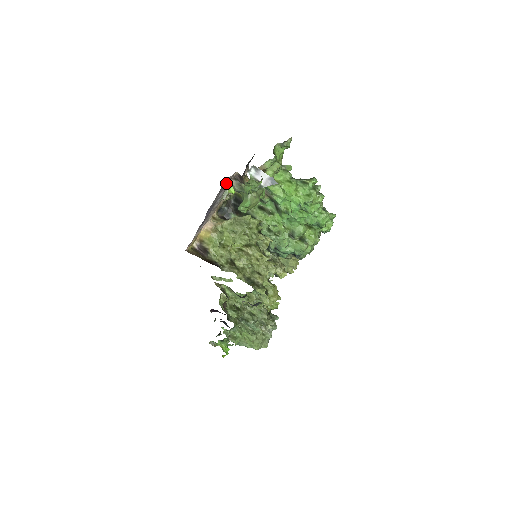
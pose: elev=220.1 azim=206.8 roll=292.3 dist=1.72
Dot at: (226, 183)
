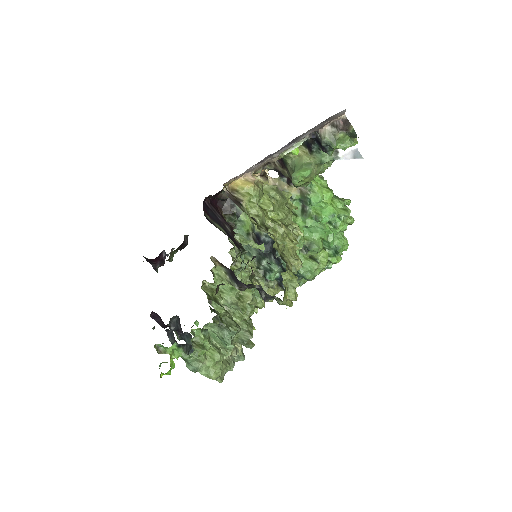
Dot at: (328, 120)
